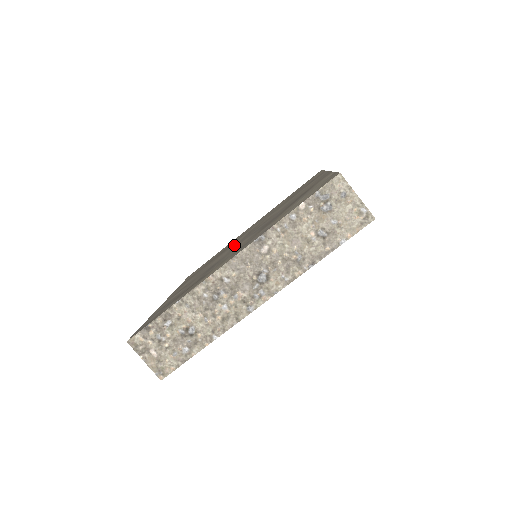
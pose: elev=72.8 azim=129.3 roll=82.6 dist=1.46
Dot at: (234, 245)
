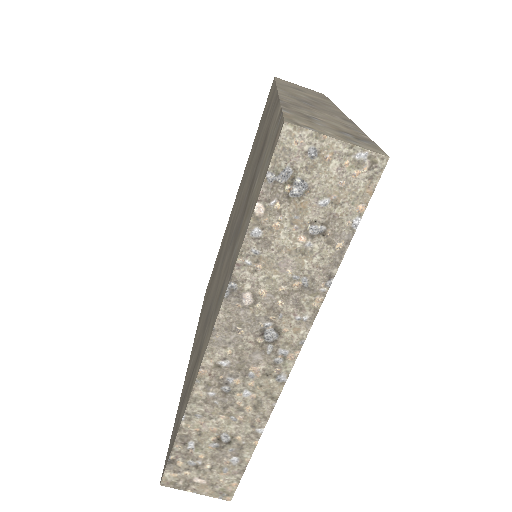
Dot at: (222, 257)
